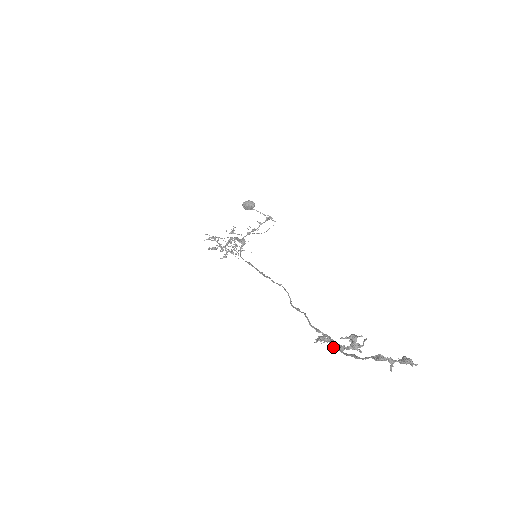
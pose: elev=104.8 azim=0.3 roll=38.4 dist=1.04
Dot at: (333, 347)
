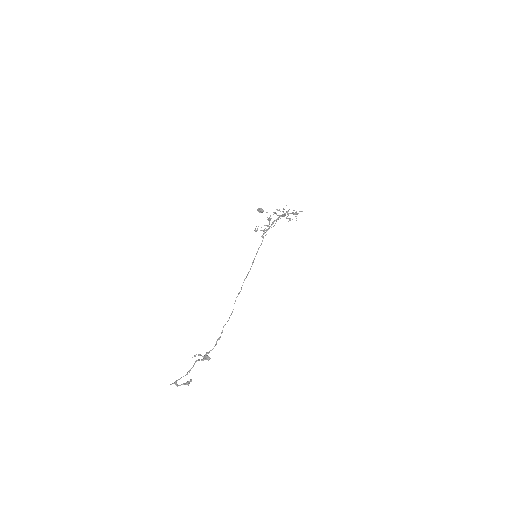
Dot at: (195, 361)
